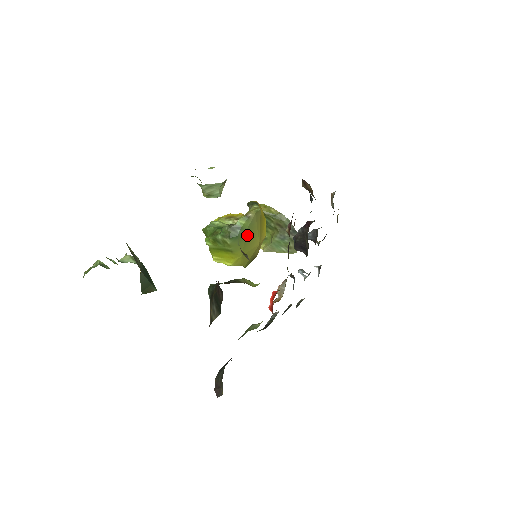
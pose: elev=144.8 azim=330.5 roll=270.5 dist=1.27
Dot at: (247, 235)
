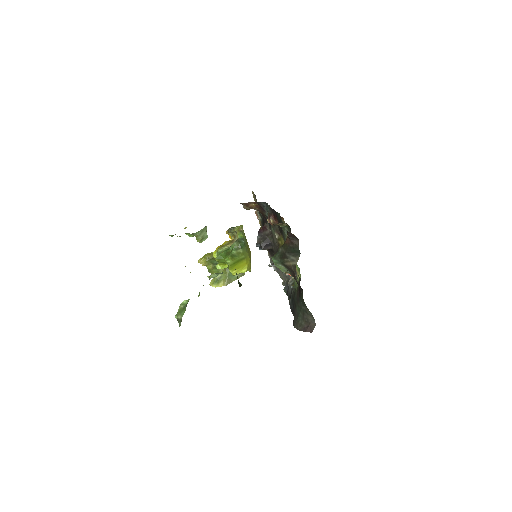
Dot at: (246, 243)
